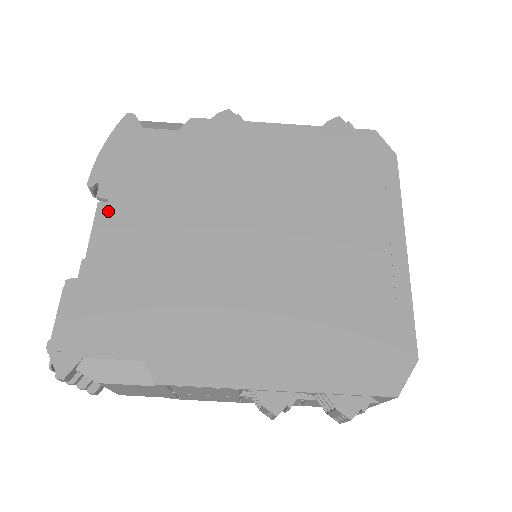
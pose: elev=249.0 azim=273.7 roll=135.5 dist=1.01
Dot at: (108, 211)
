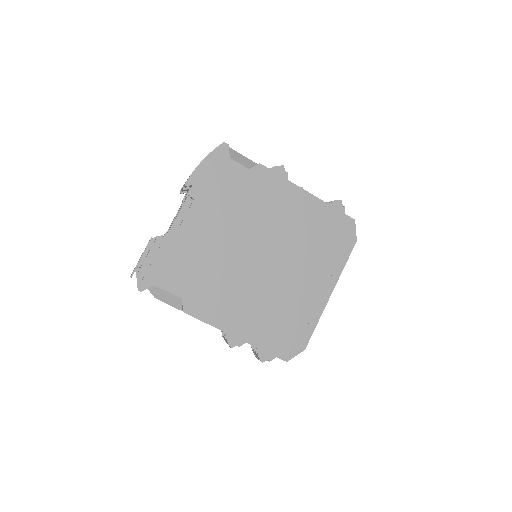
Dot at: (191, 207)
